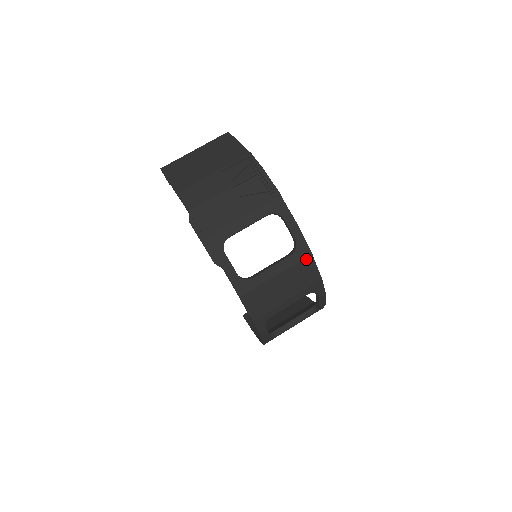
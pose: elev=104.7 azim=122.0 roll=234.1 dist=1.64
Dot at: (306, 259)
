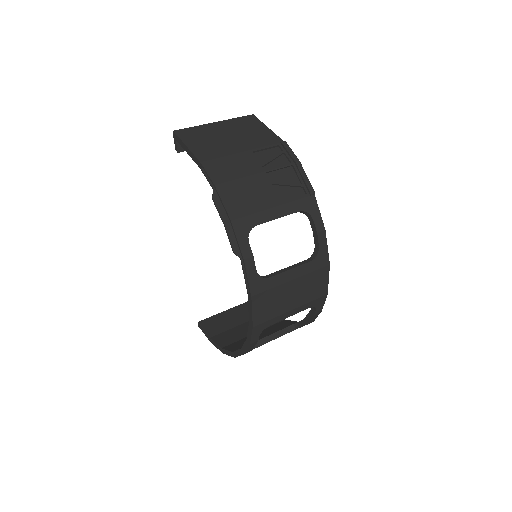
Dot at: (323, 269)
